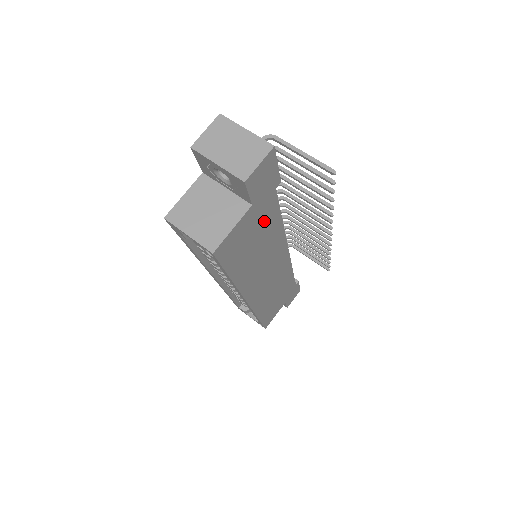
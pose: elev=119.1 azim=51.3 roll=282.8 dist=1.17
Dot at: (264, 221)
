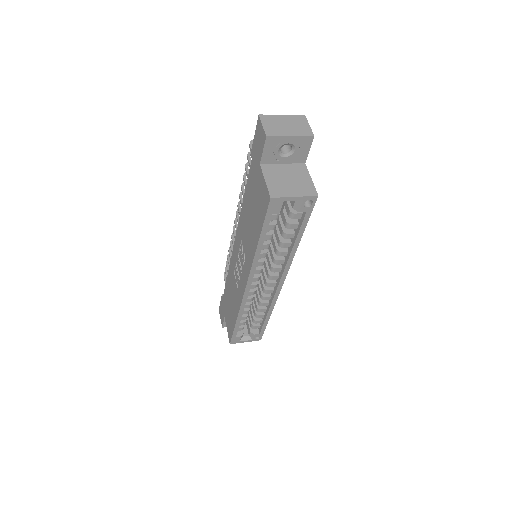
Dot at: occluded
